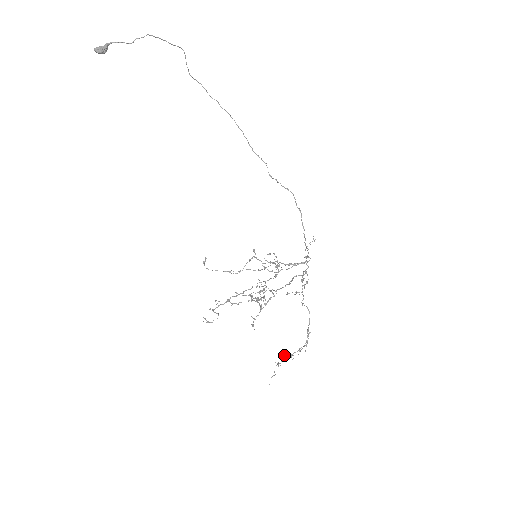
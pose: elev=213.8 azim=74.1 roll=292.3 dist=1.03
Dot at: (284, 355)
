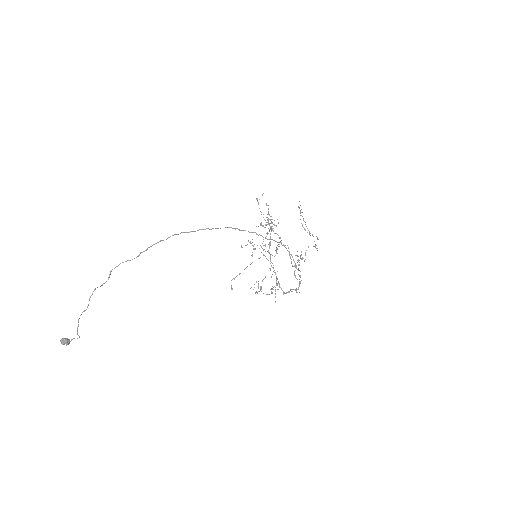
Dot at: occluded
